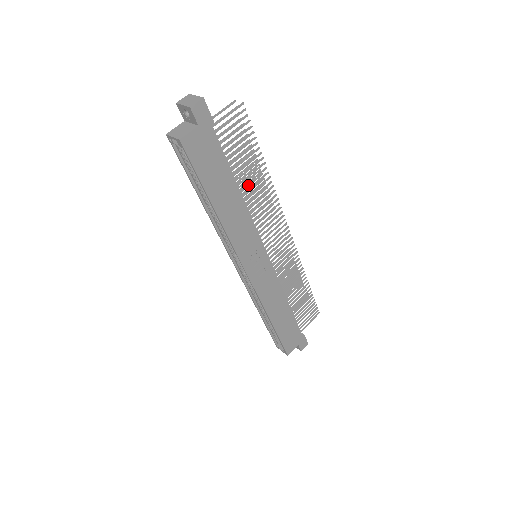
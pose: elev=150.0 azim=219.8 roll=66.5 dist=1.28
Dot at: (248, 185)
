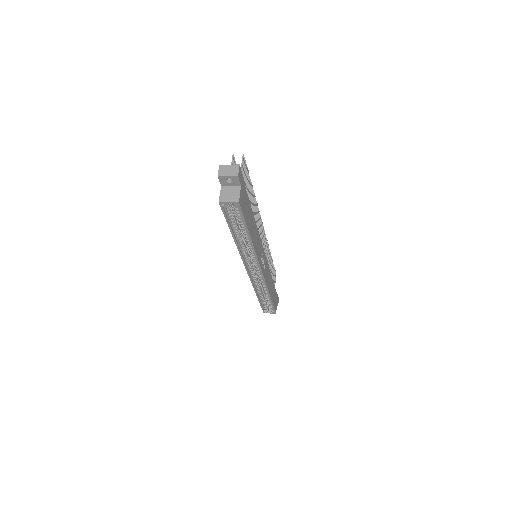
Dot at: occluded
